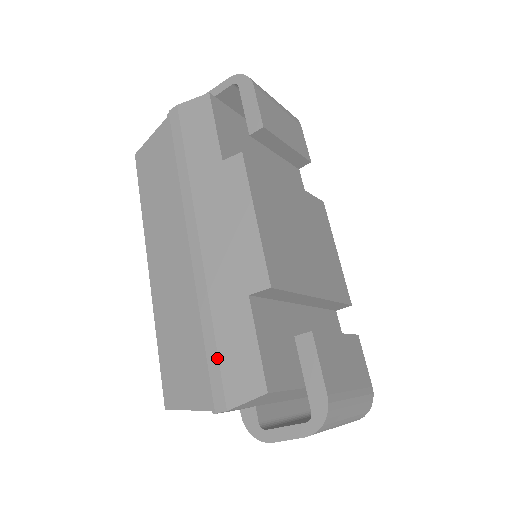
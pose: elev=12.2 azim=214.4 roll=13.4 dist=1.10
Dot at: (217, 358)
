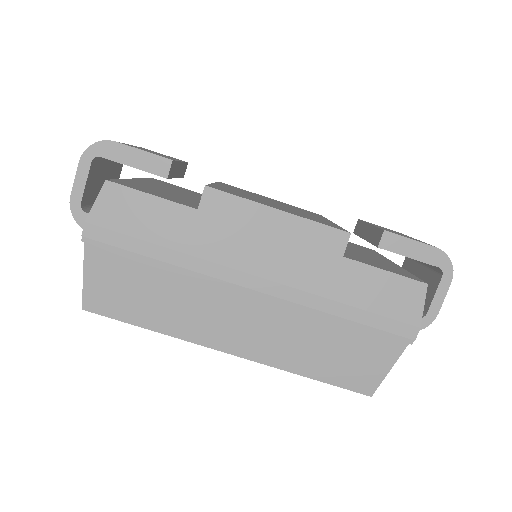
Dot at: (375, 315)
